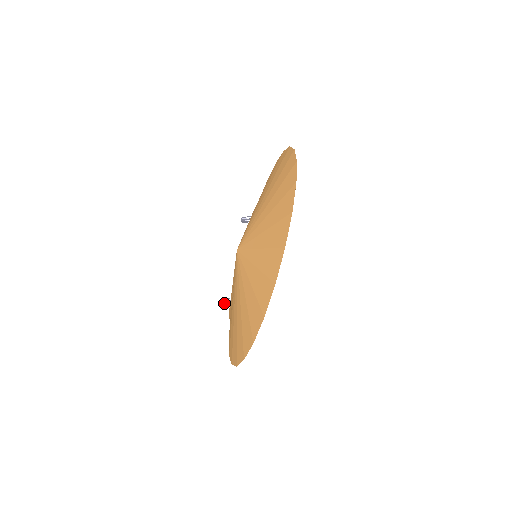
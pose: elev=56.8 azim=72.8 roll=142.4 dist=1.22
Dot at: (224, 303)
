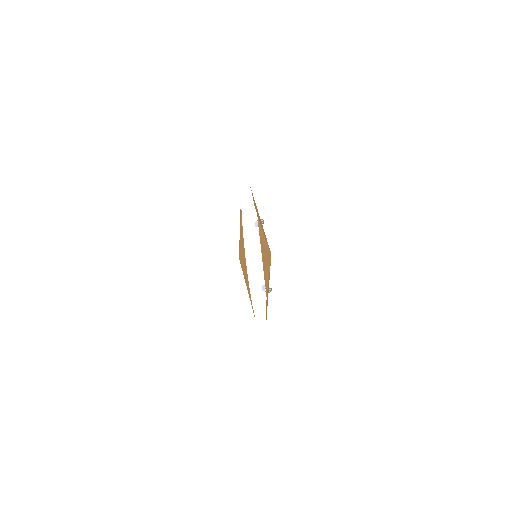
Dot at: occluded
